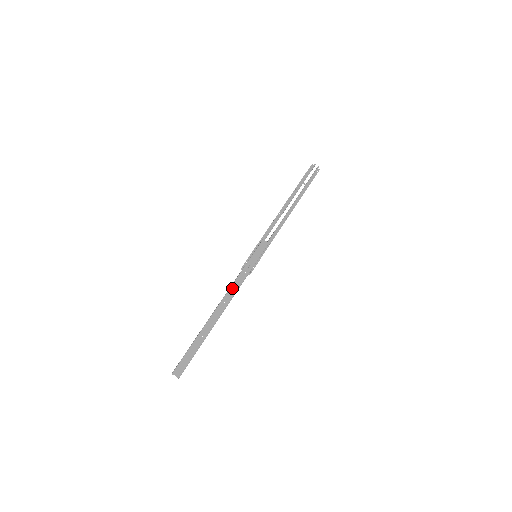
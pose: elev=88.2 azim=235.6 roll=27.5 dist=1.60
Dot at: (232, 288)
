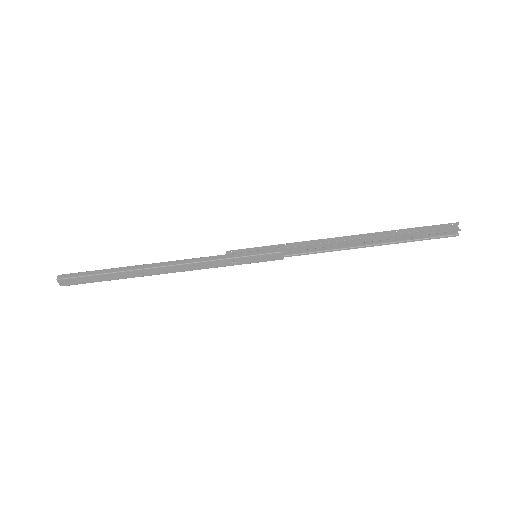
Dot at: (192, 265)
